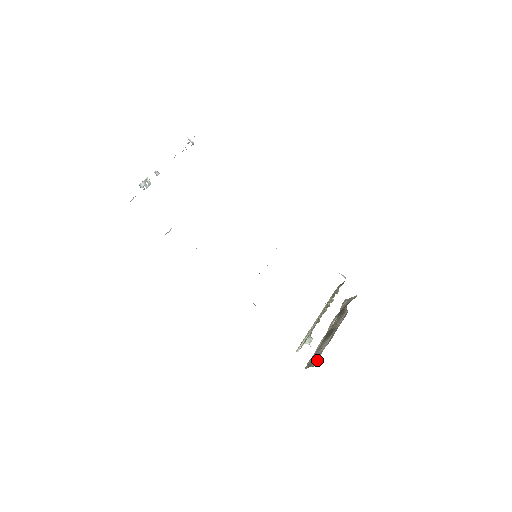
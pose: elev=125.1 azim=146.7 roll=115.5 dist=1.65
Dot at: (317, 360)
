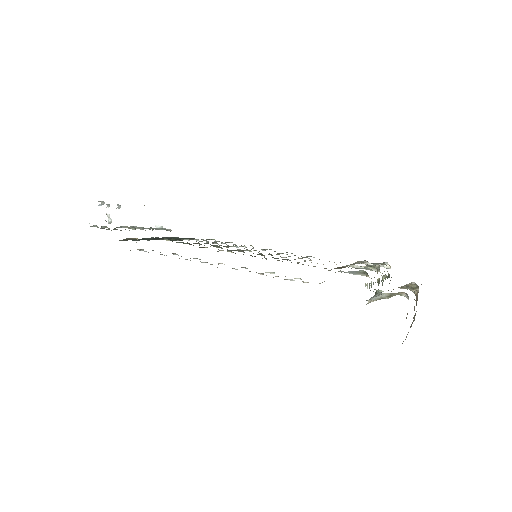
Dot at: occluded
